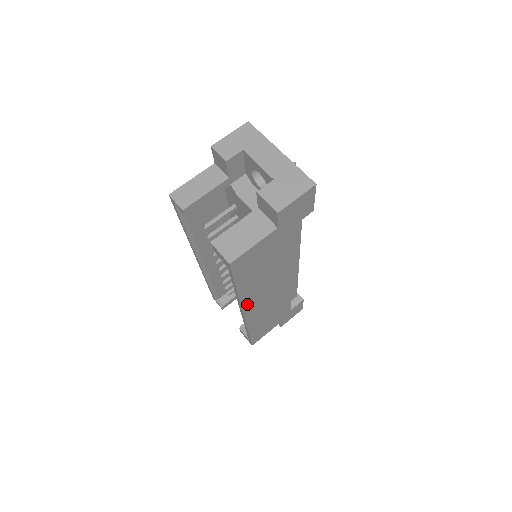
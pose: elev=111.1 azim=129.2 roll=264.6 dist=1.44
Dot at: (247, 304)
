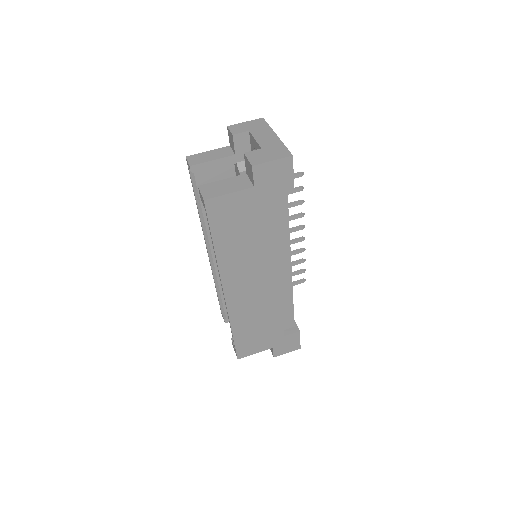
Dot at: (227, 279)
